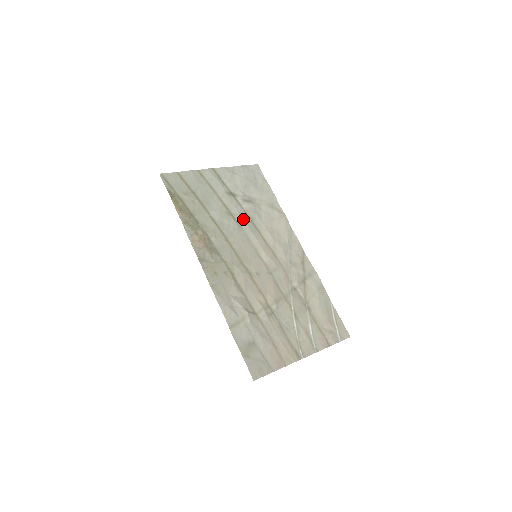
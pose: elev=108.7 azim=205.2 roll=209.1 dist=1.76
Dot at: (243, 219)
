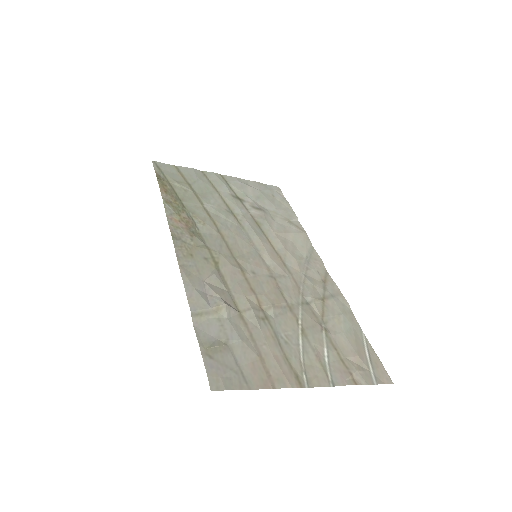
Dot at: (247, 220)
